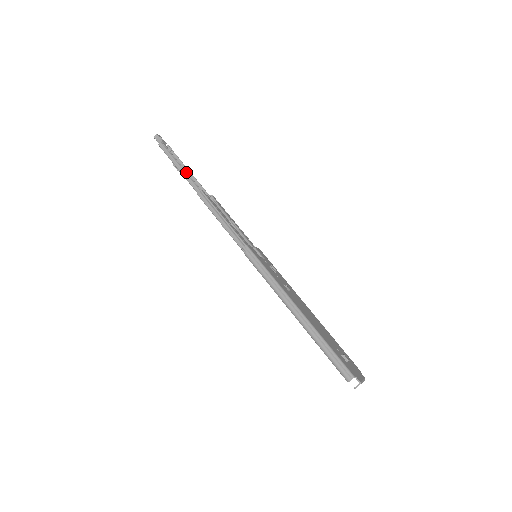
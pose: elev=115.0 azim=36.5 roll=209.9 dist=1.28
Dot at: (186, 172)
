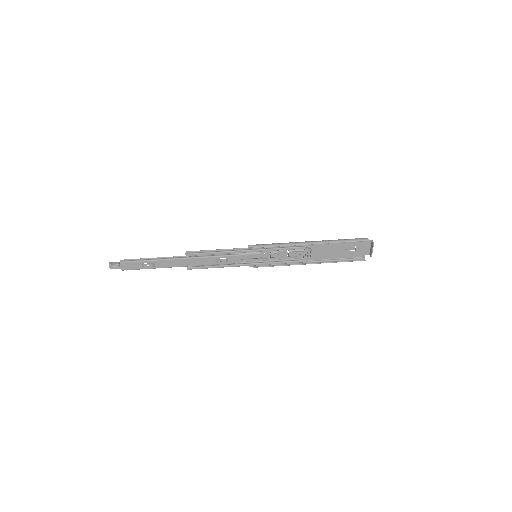
Dot at: (161, 257)
